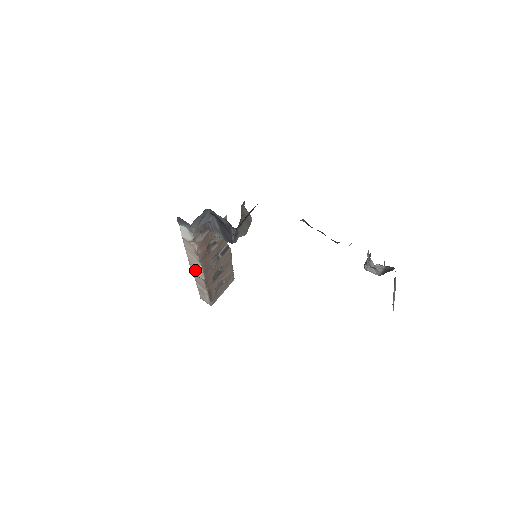
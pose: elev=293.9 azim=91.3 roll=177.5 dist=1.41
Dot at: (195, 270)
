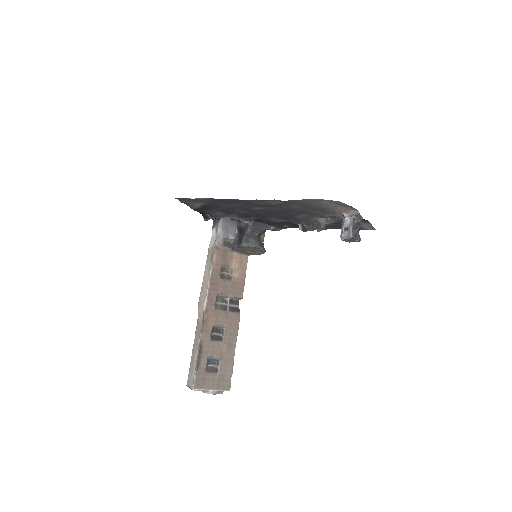
Dot at: (202, 299)
